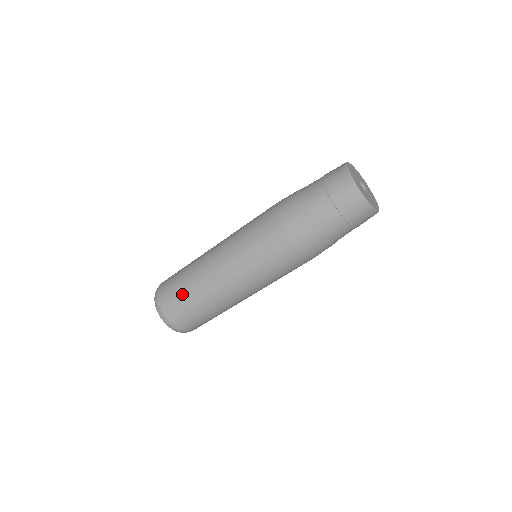
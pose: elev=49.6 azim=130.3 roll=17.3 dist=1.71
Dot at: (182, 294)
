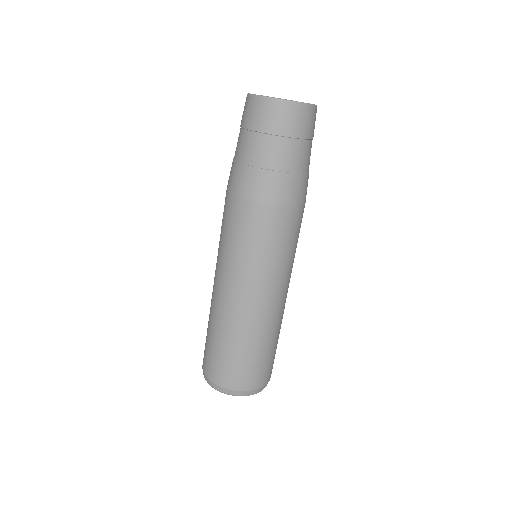
Dot at: (212, 345)
